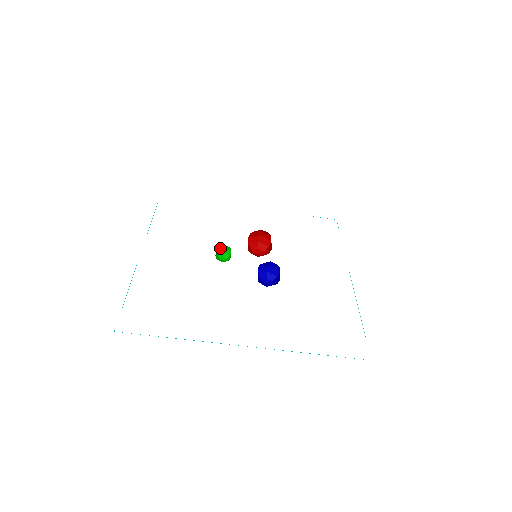
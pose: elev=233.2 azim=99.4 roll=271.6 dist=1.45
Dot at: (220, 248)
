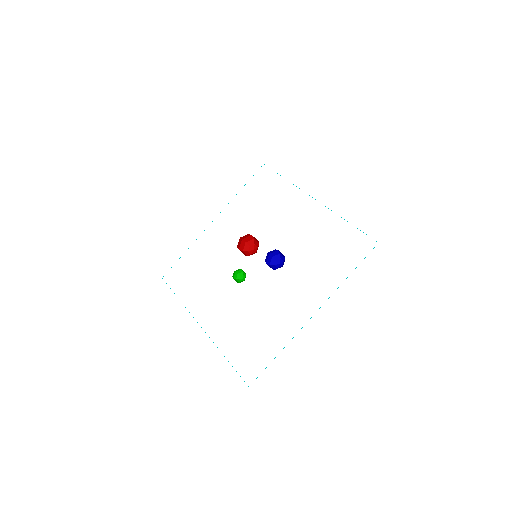
Dot at: (234, 275)
